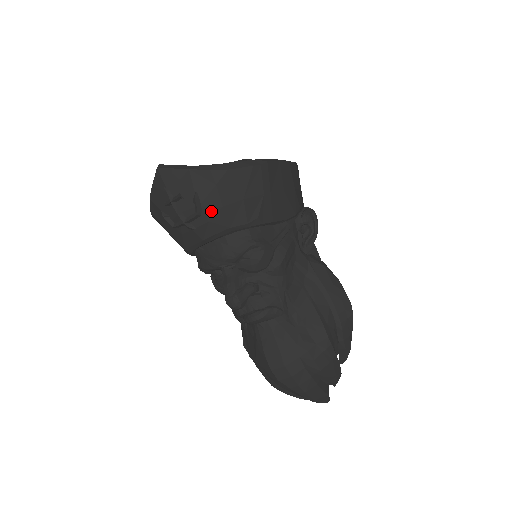
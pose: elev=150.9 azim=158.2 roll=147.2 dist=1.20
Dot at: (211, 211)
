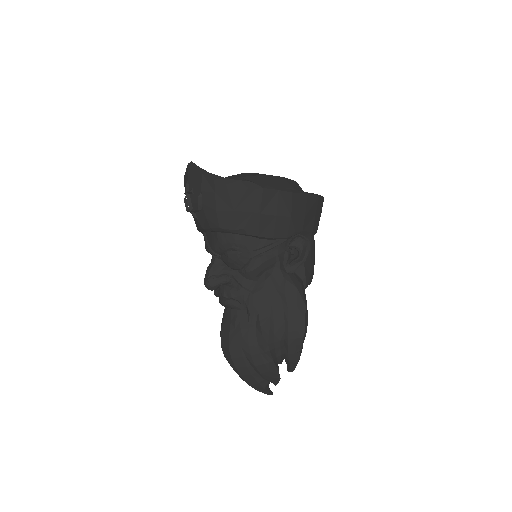
Dot at: (208, 210)
